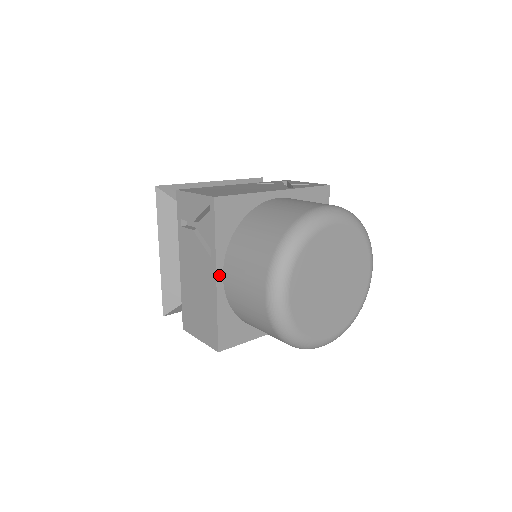
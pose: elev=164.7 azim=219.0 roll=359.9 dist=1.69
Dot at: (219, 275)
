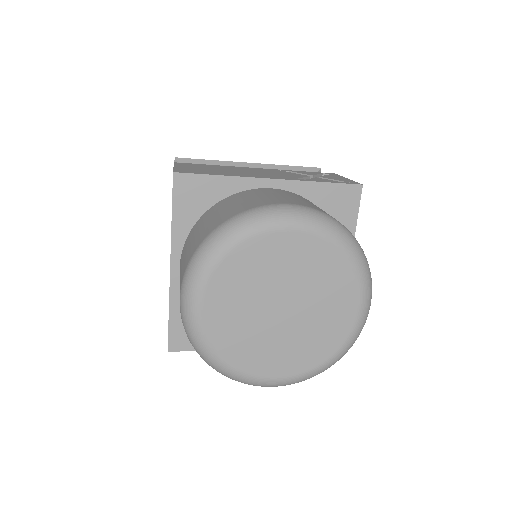
Dot at: (174, 264)
